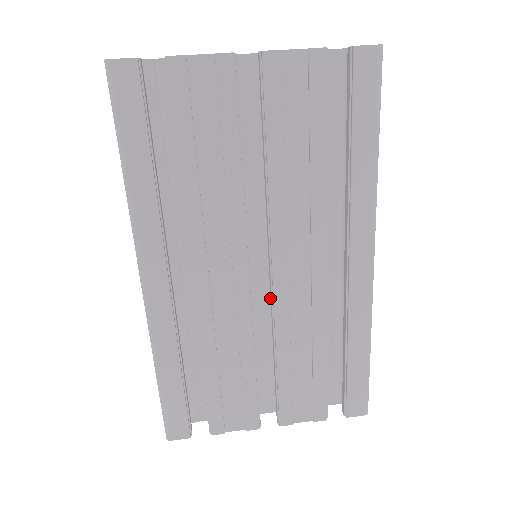
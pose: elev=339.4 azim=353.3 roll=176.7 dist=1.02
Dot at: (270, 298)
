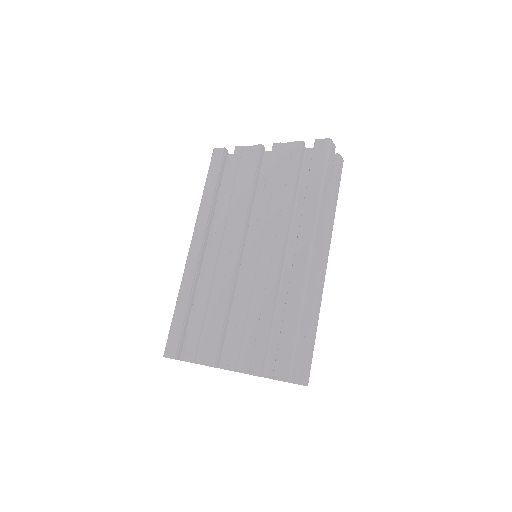
Dot at: occluded
